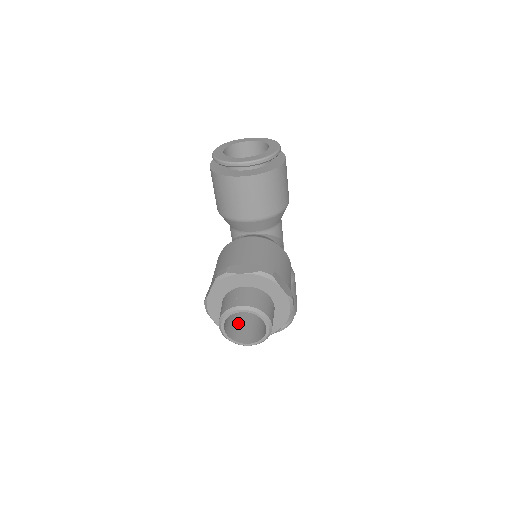
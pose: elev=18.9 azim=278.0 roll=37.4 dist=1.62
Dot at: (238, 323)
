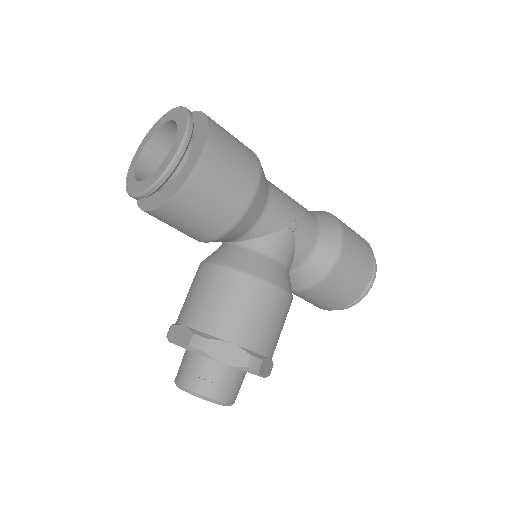
Dot at: occluded
